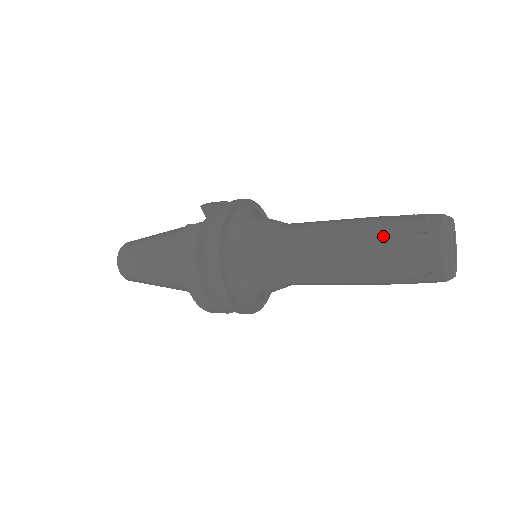
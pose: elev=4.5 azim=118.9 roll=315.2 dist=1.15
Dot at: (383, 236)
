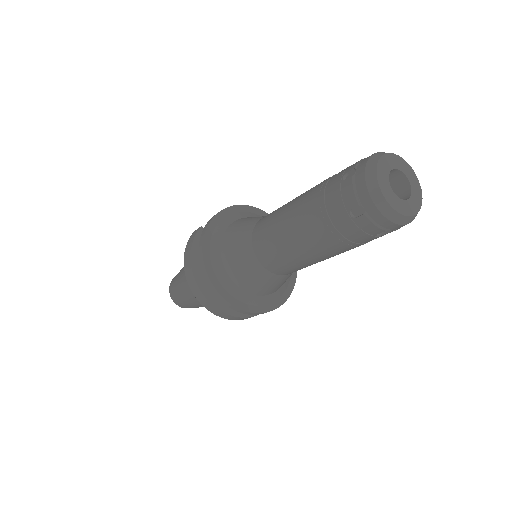
Dot at: (322, 187)
